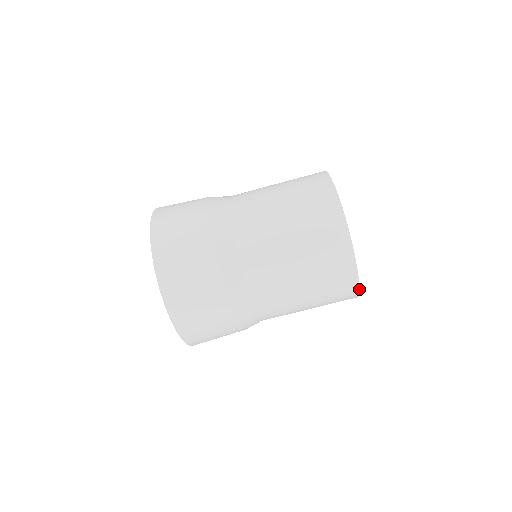
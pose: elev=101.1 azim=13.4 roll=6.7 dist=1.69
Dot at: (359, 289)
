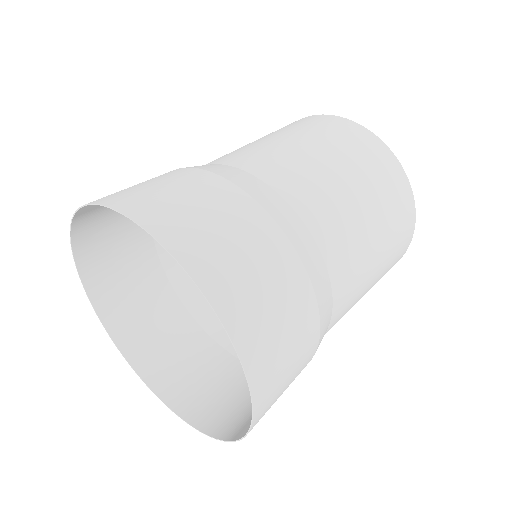
Dot at: occluded
